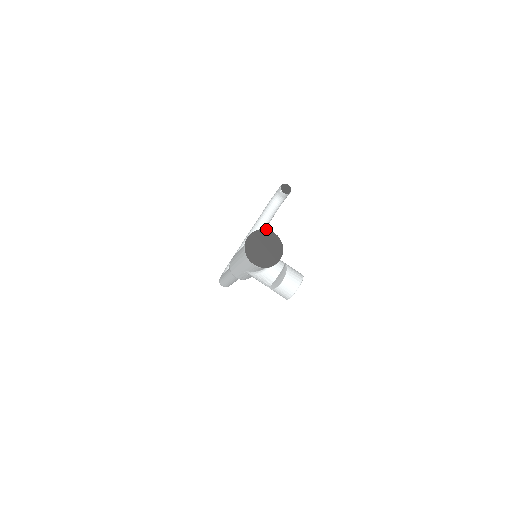
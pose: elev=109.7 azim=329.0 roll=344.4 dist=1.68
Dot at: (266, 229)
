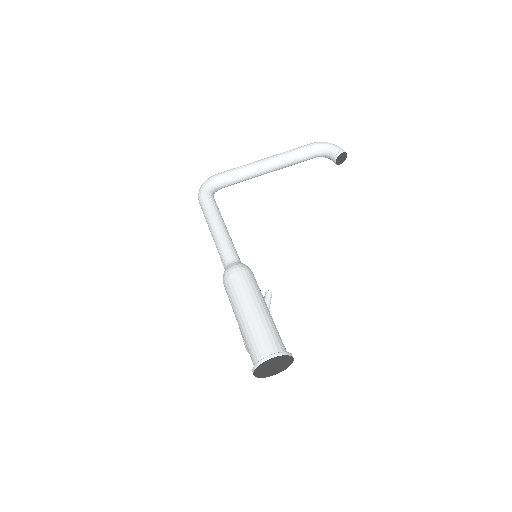
Dot at: (292, 356)
